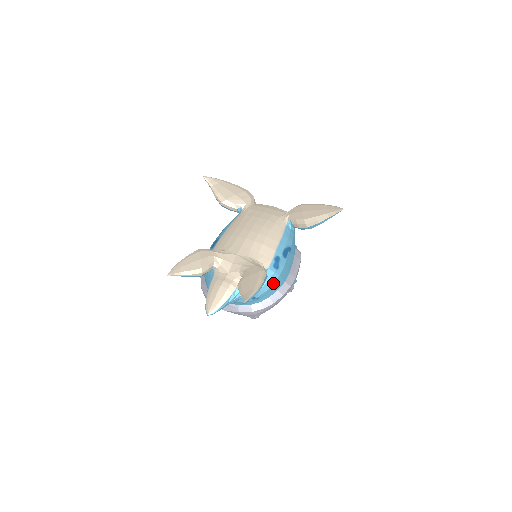
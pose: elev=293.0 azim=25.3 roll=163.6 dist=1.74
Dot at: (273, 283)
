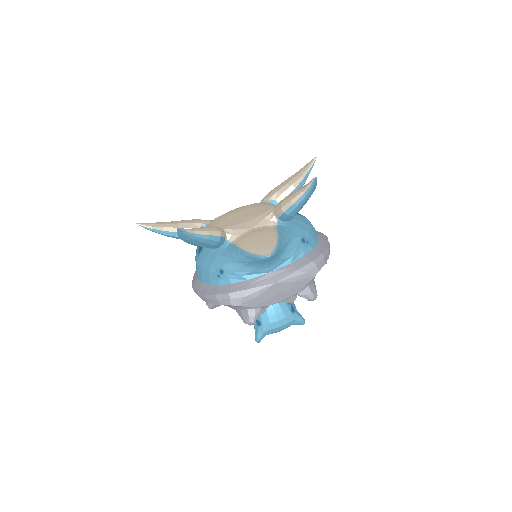
Dot at: (310, 225)
